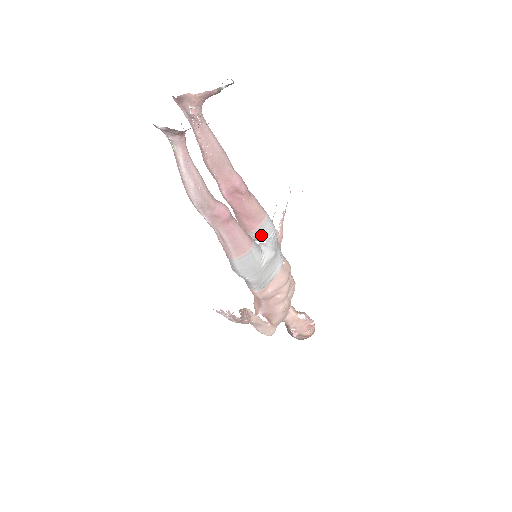
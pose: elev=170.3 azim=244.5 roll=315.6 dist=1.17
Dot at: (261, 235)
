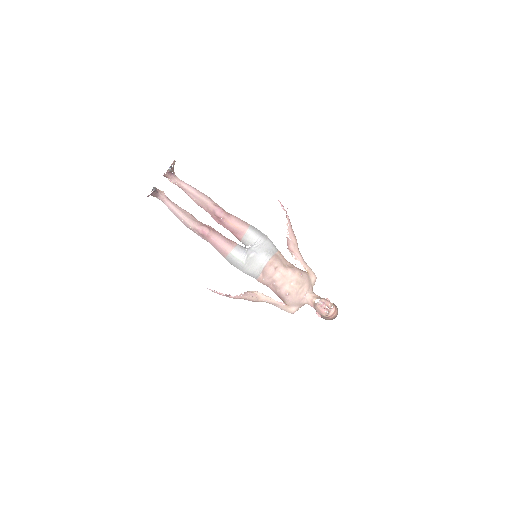
Dot at: (247, 242)
